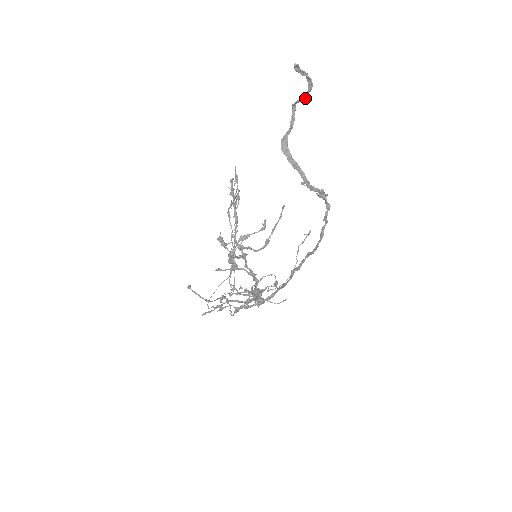
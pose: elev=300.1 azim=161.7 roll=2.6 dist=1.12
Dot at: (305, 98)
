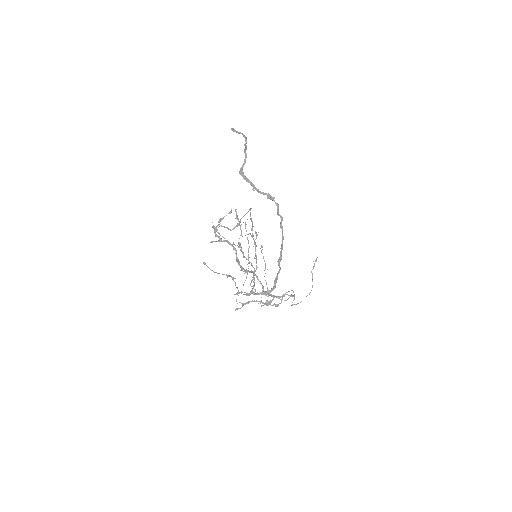
Dot at: (246, 145)
